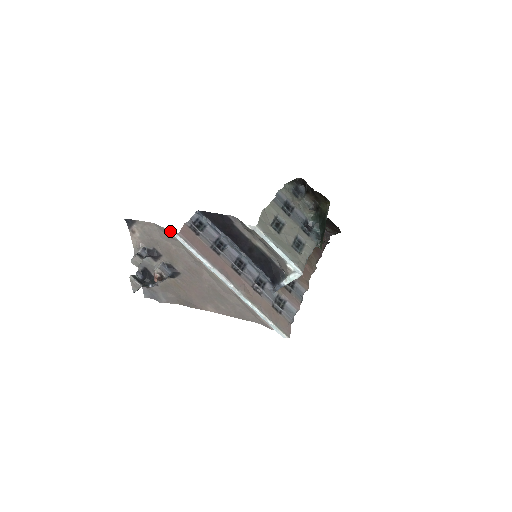
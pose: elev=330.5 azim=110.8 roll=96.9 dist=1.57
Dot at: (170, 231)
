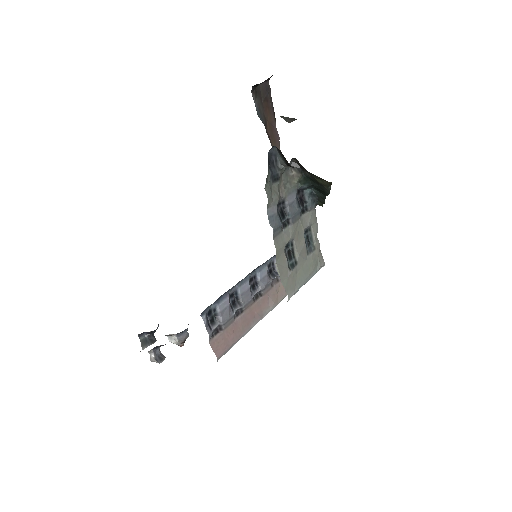
Dot at: occluded
